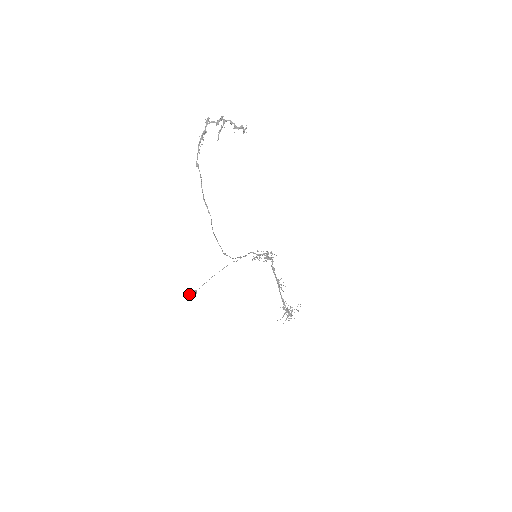
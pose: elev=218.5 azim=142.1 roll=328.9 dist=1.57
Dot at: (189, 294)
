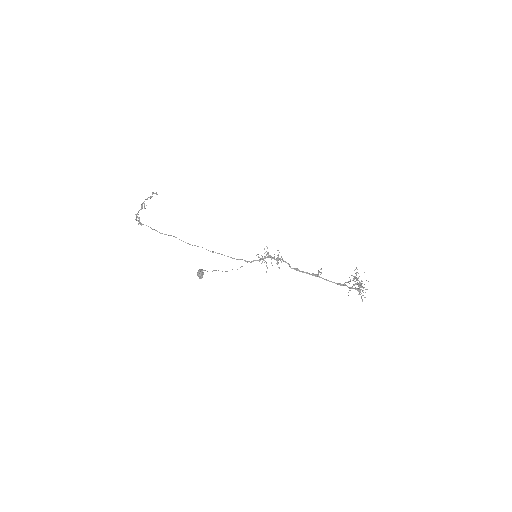
Dot at: occluded
